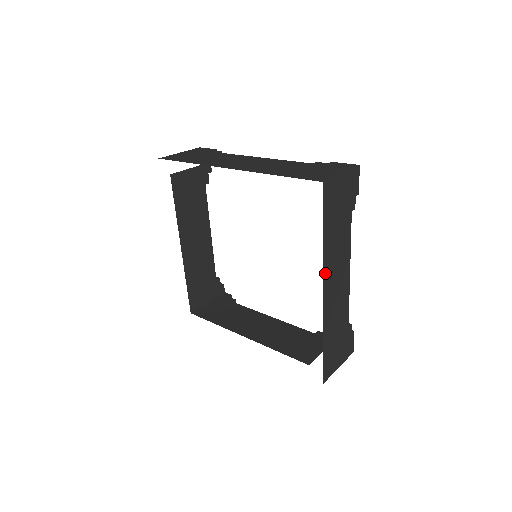
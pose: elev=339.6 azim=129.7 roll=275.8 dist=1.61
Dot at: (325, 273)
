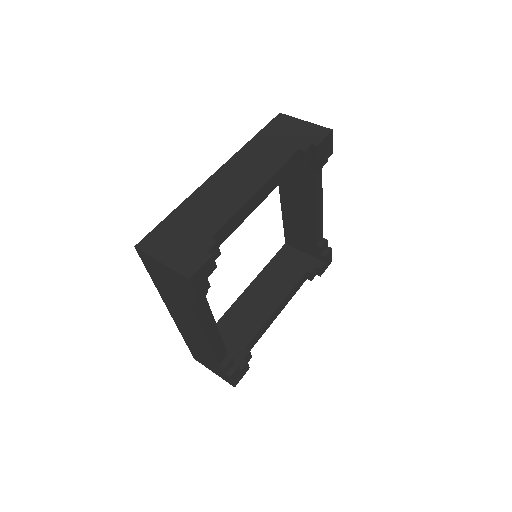
Dot at: (232, 162)
